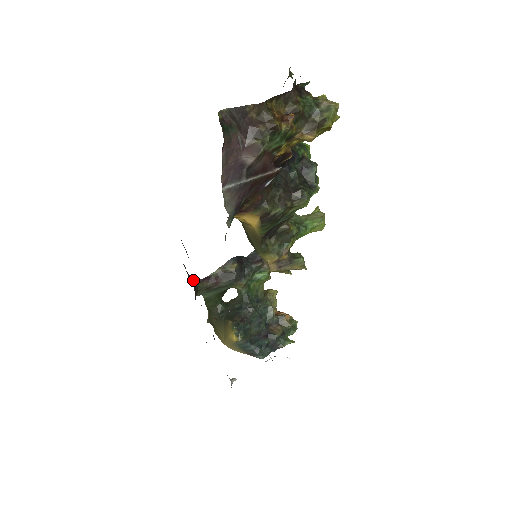
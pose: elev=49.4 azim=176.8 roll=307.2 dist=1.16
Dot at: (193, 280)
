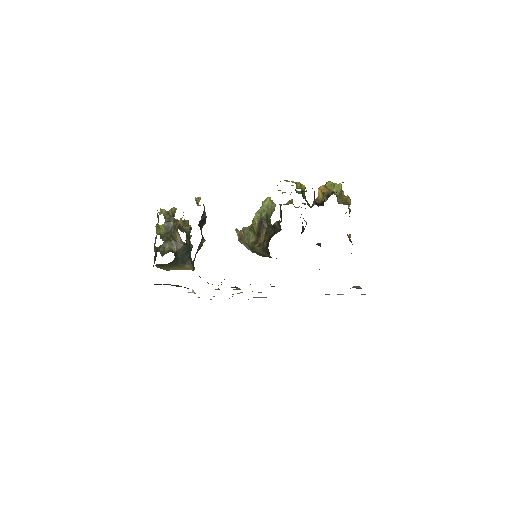
Dot at: (200, 277)
